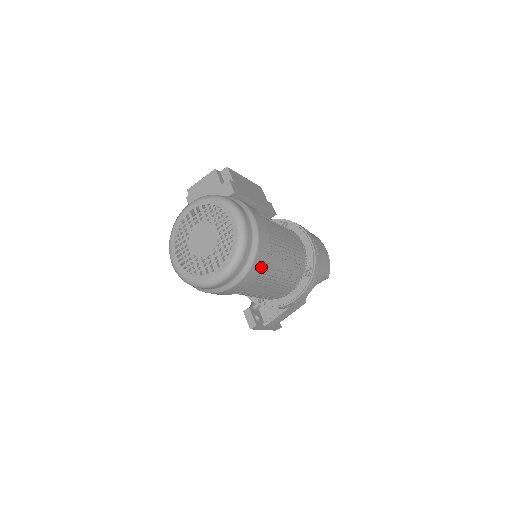
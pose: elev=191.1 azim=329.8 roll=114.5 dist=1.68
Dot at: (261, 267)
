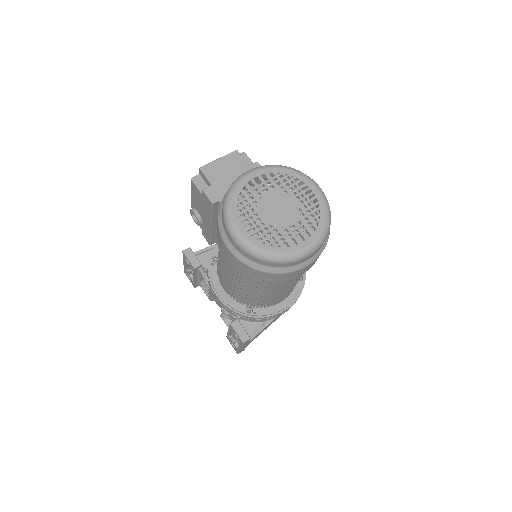
Dot at: occluded
